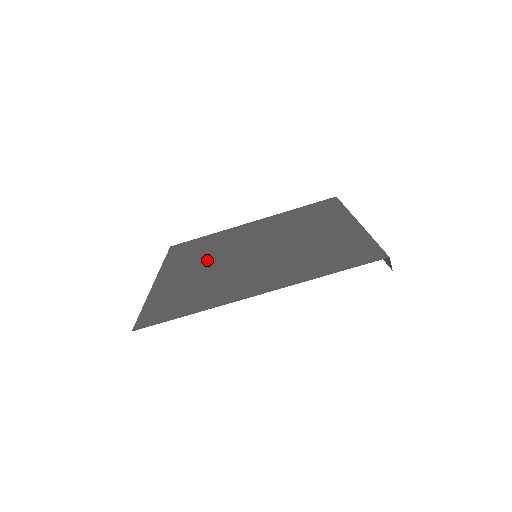
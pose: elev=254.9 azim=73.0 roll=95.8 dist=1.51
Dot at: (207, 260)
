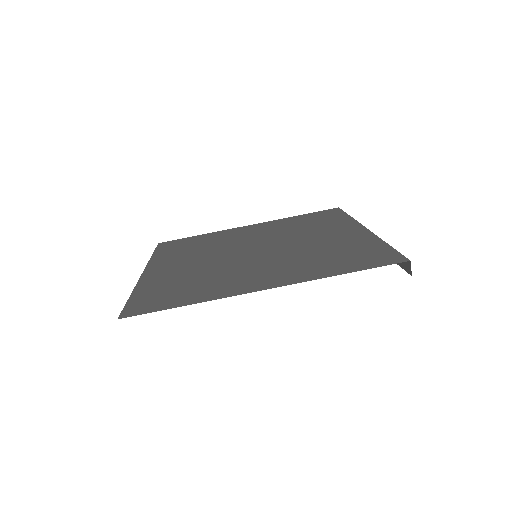
Dot at: (202, 256)
